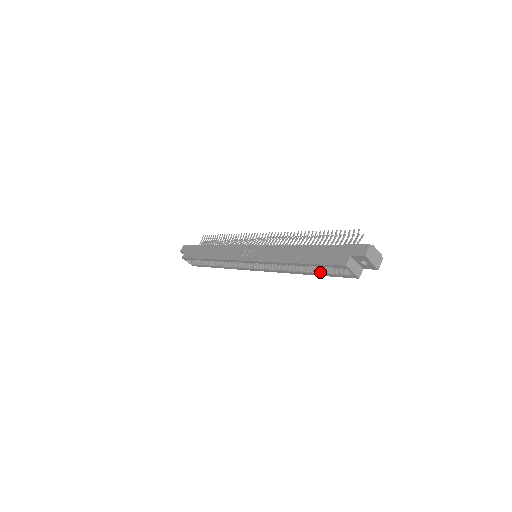
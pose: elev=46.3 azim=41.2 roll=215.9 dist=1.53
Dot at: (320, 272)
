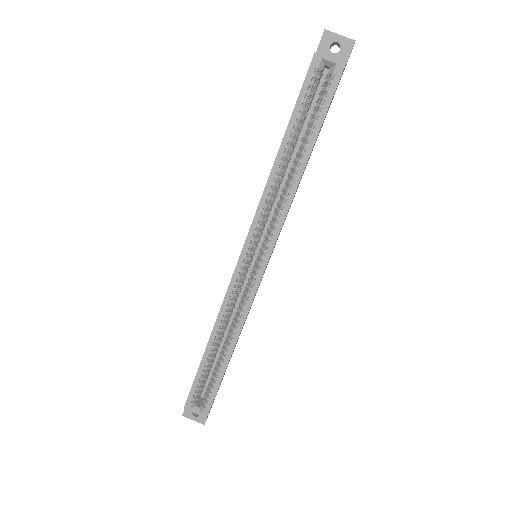
Dot at: (312, 129)
